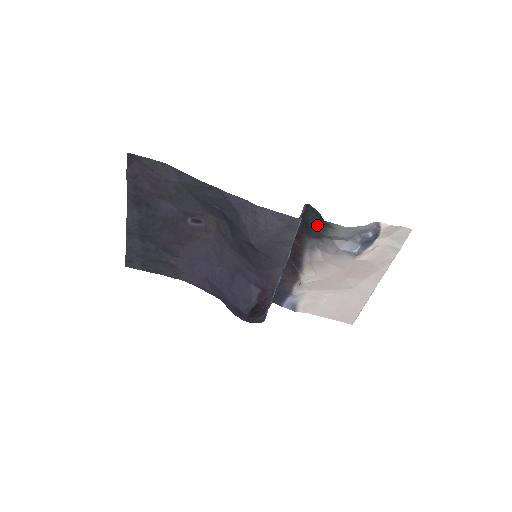
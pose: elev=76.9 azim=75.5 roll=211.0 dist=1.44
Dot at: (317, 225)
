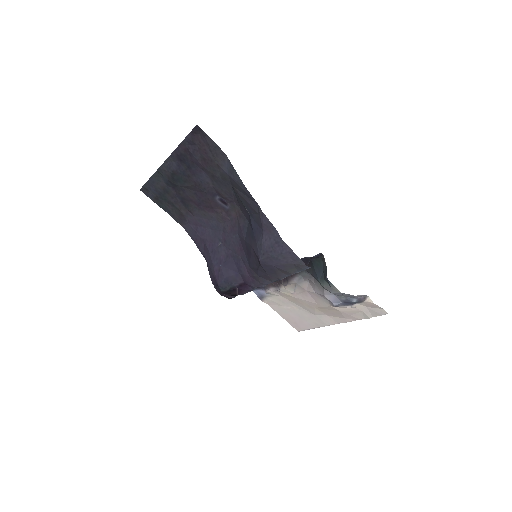
Dot at: (319, 271)
